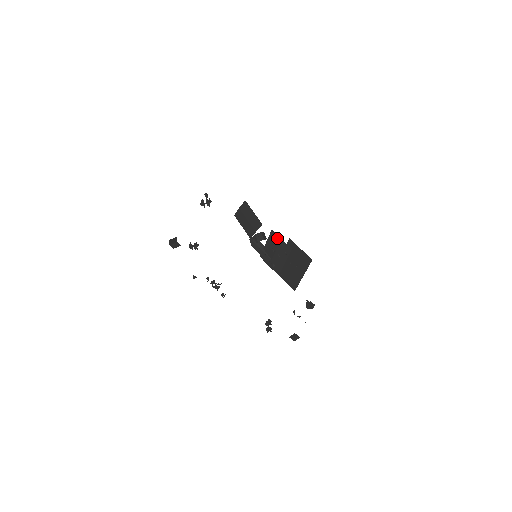
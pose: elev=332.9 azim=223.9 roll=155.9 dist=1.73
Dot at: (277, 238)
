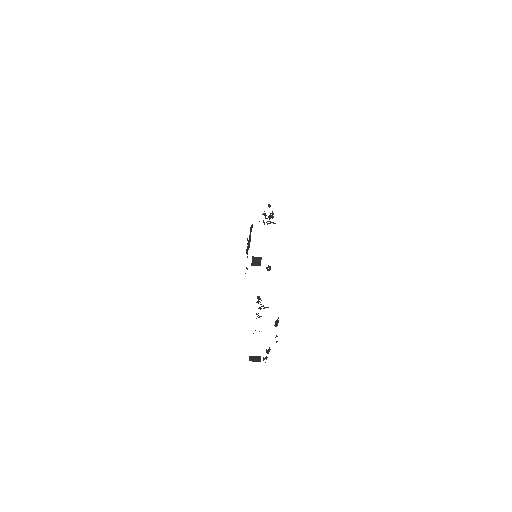
Dot at: occluded
